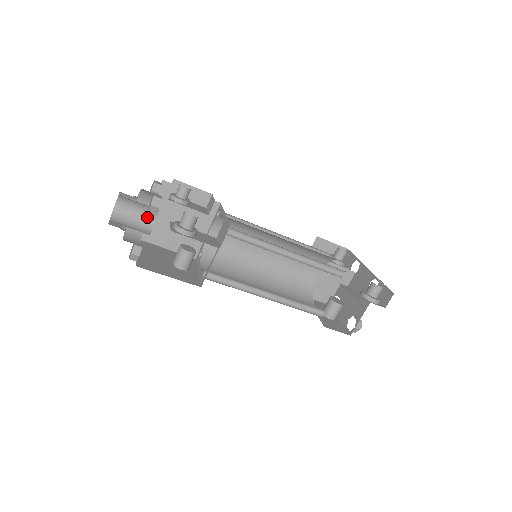
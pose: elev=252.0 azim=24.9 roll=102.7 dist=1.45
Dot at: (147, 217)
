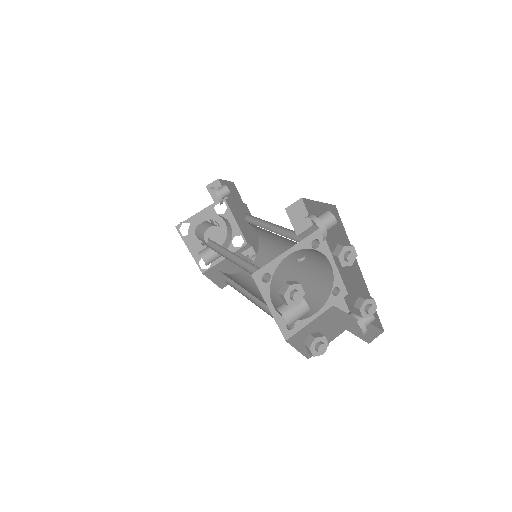
Dot at: occluded
